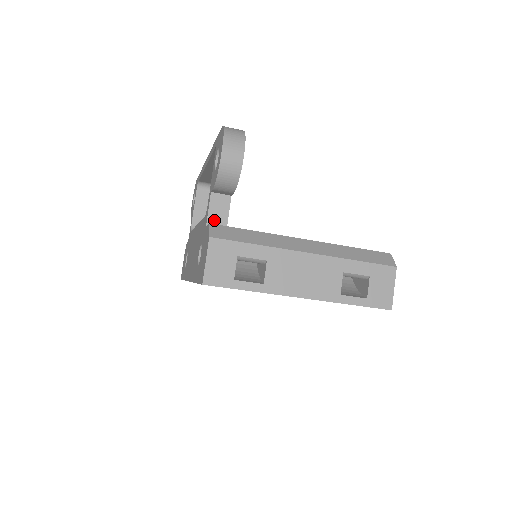
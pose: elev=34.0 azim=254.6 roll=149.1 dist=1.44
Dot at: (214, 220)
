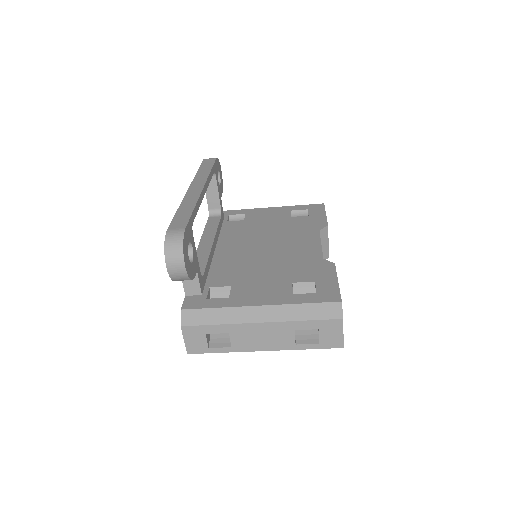
Dot at: (190, 290)
